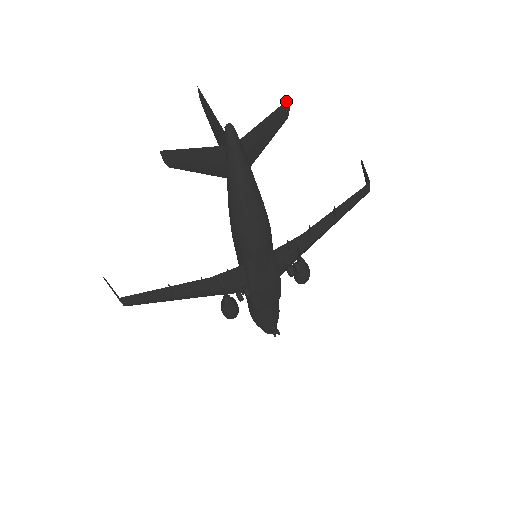
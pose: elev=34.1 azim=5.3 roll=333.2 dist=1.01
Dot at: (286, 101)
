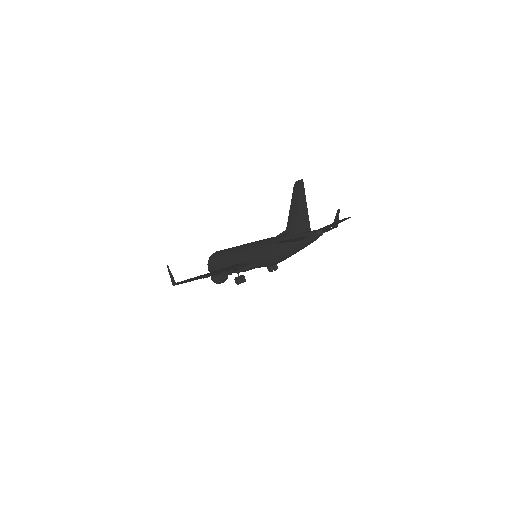
Dot at: occluded
